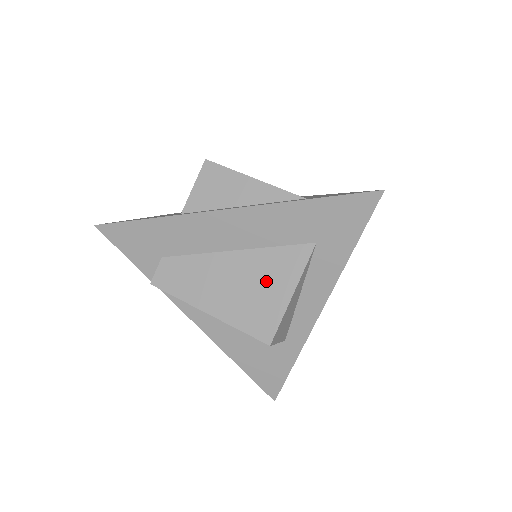
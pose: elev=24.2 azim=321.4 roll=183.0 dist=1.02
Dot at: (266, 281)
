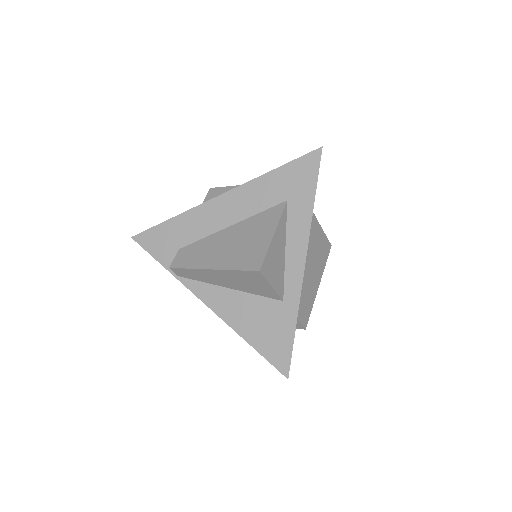
Dot at: (254, 234)
